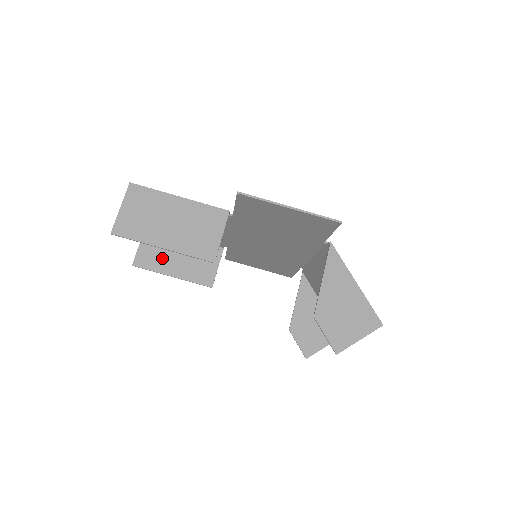
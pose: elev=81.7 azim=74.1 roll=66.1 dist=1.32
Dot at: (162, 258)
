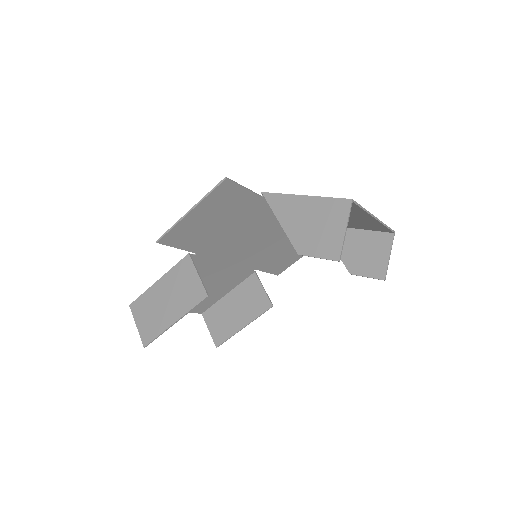
Dot at: (227, 323)
